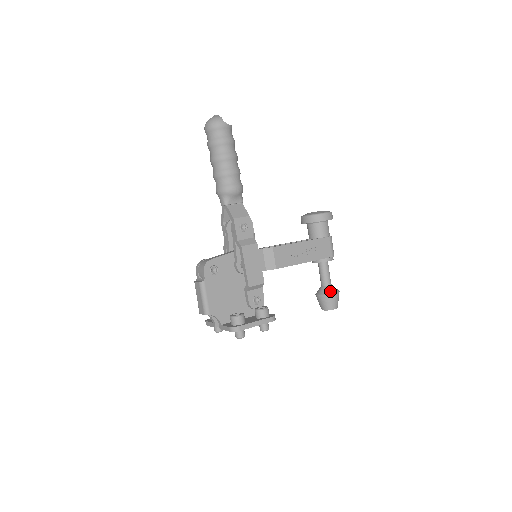
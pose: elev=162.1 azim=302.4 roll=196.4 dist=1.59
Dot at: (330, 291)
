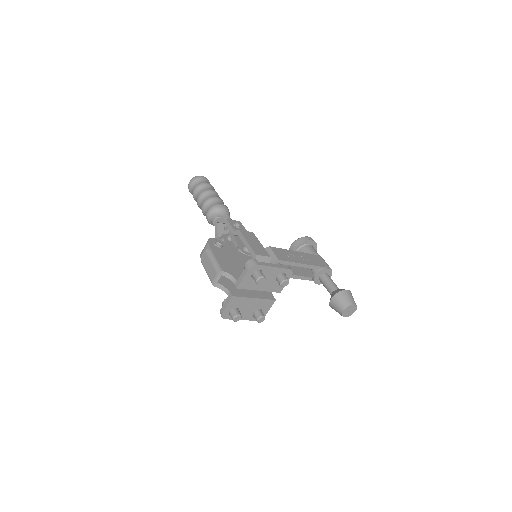
Dot at: (341, 289)
